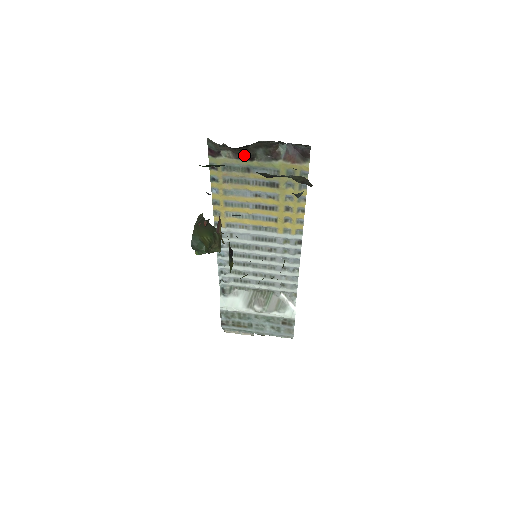
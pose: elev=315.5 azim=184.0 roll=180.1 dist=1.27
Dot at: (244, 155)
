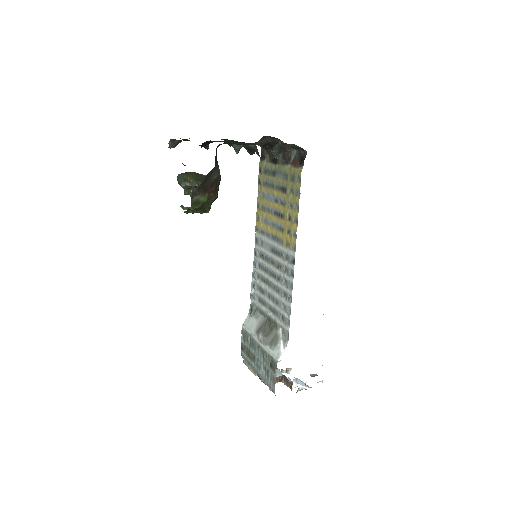
Dot at: (273, 158)
